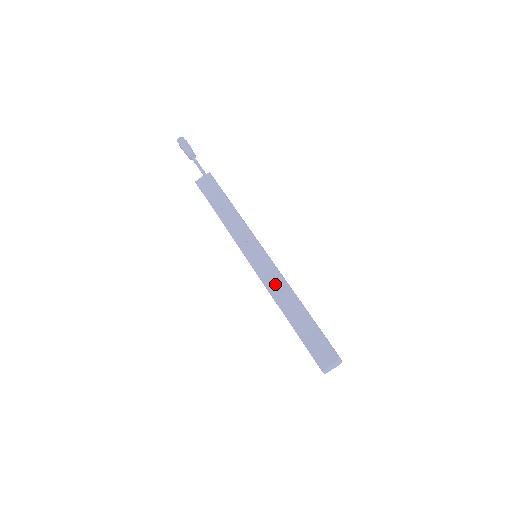
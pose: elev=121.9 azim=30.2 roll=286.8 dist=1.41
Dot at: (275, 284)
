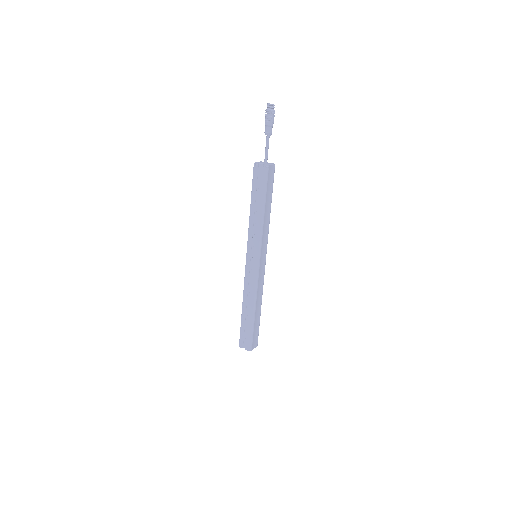
Dot at: (250, 287)
